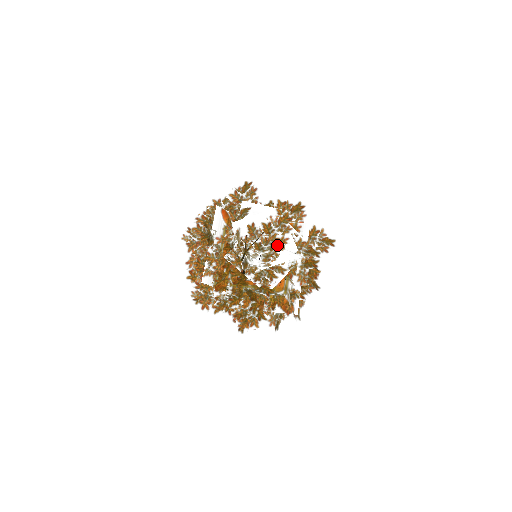
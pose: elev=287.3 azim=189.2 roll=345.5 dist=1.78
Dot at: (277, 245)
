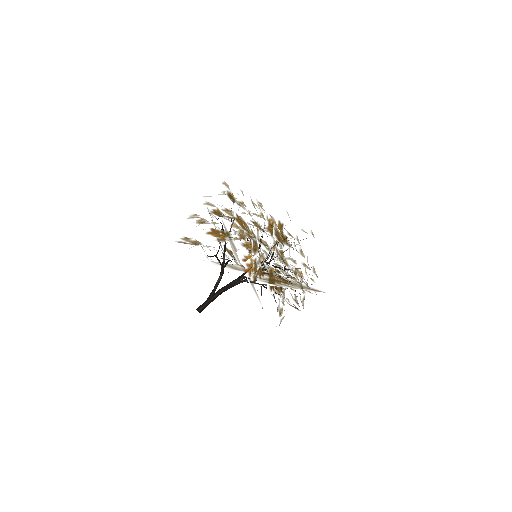
Dot at: (287, 238)
